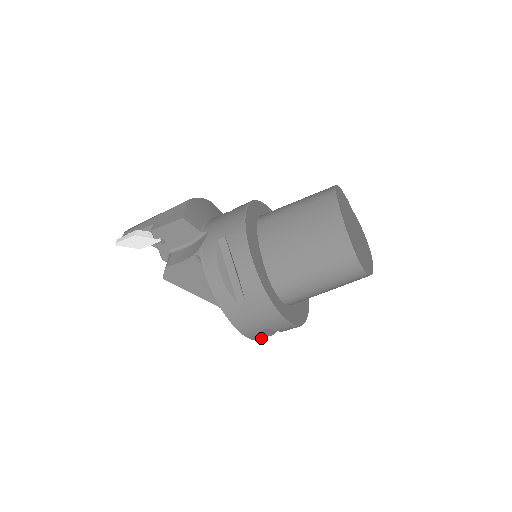
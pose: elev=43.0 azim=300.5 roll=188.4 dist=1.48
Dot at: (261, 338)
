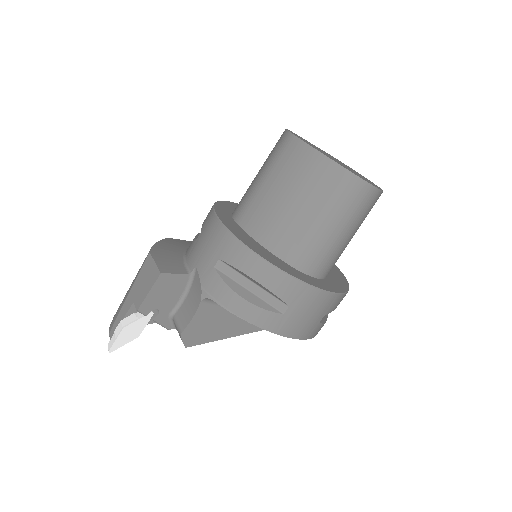
Dot at: occluded
